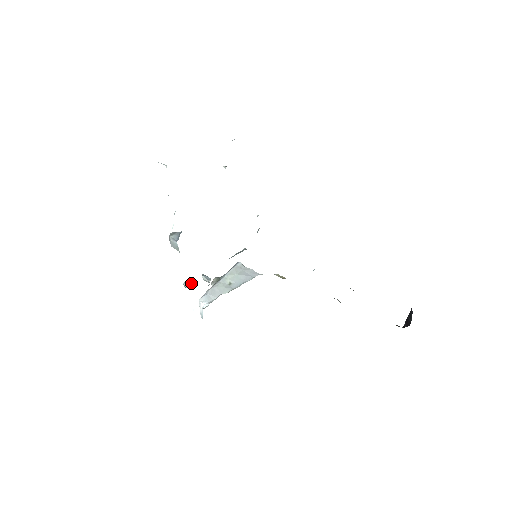
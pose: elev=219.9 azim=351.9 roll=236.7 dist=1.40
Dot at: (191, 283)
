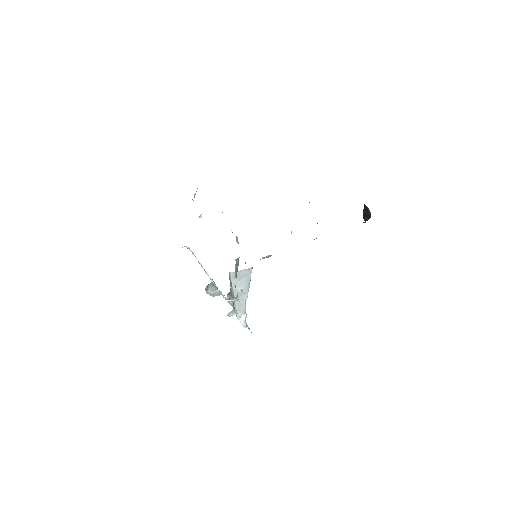
Dot at: (233, 310)
